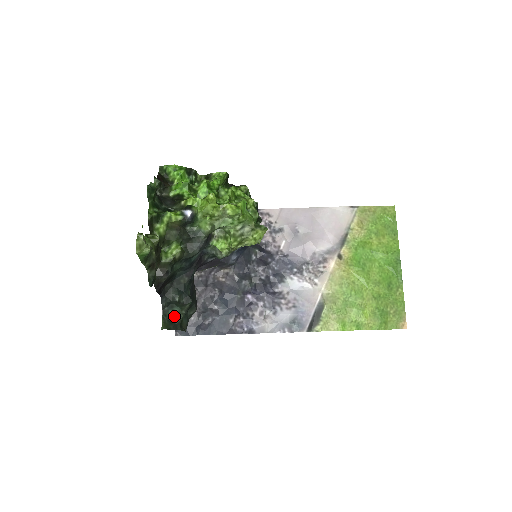
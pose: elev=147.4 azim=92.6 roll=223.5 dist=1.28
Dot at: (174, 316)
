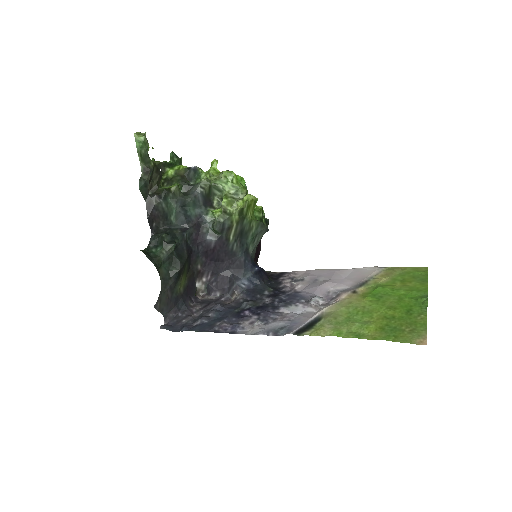
Dot at: (155, 254)
